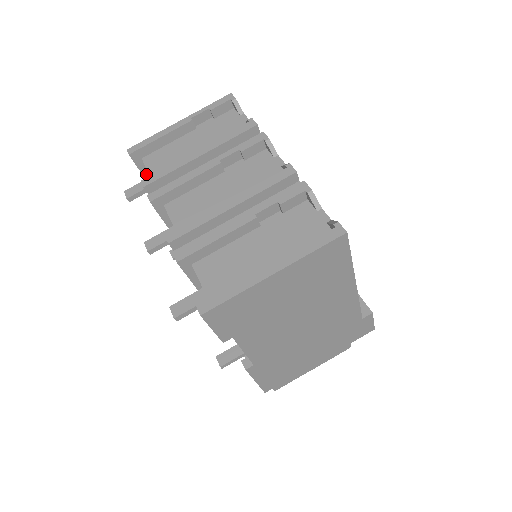
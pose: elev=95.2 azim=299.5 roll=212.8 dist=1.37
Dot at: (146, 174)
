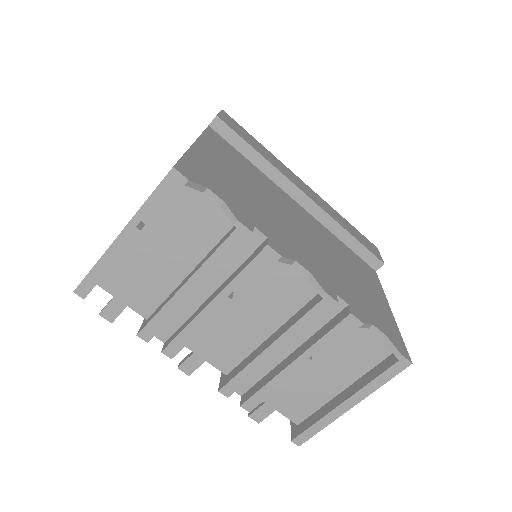
Dot at: occluded
